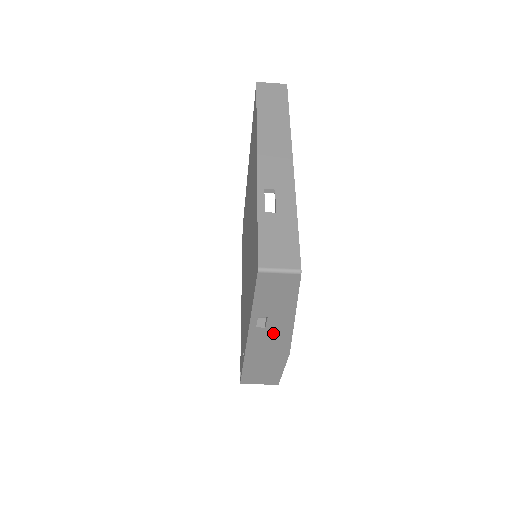
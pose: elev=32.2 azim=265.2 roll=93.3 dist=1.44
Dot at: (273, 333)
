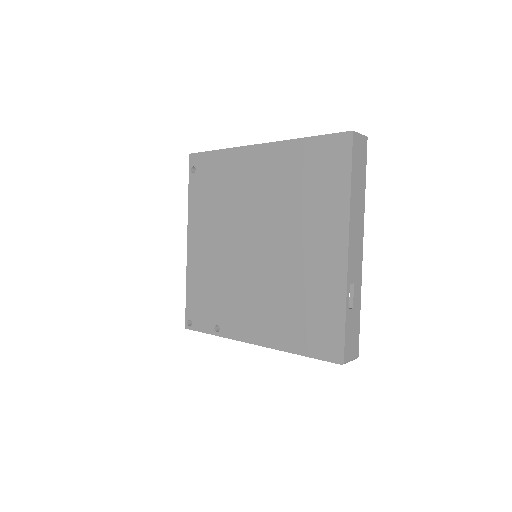
Dot at: occluded
